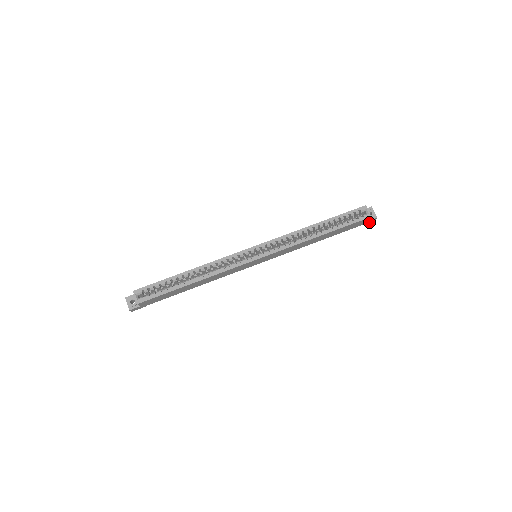
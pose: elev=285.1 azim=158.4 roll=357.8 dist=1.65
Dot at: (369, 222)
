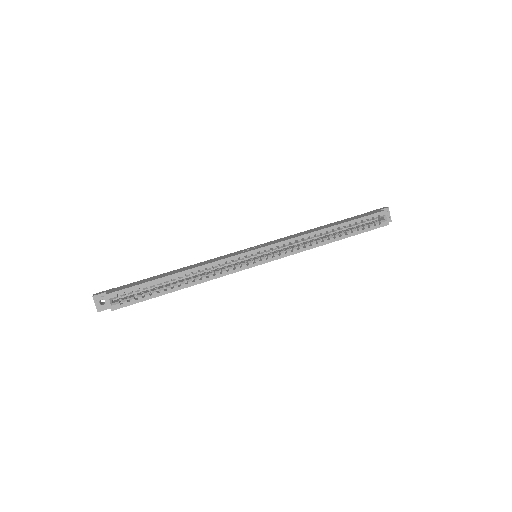
Dot at: occluded
